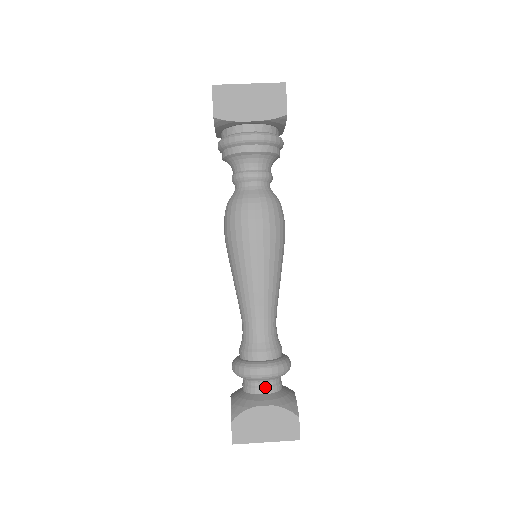
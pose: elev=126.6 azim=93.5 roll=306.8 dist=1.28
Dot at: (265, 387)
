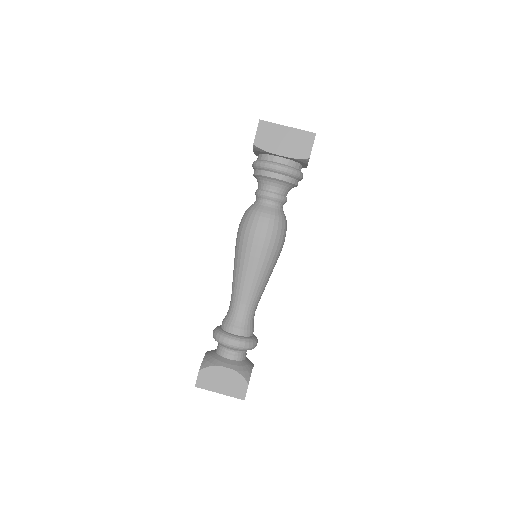
Dot at: (232, 354)
